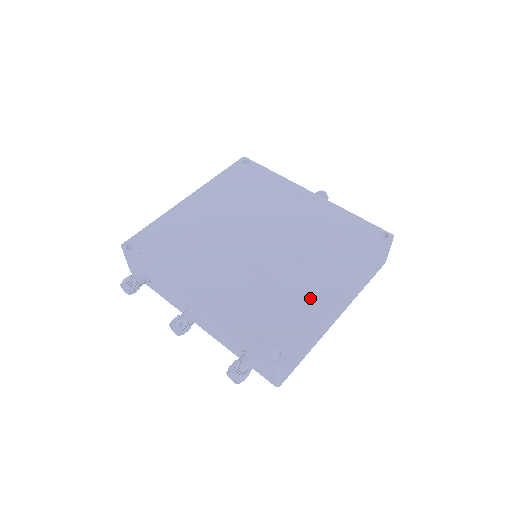
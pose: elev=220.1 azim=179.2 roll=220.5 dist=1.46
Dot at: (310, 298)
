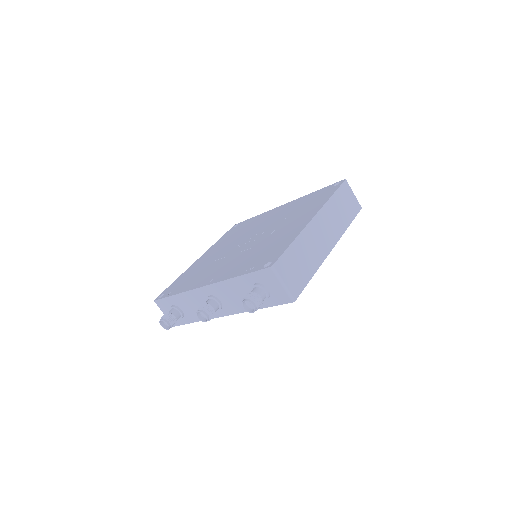
Dot at: (289, 233)
